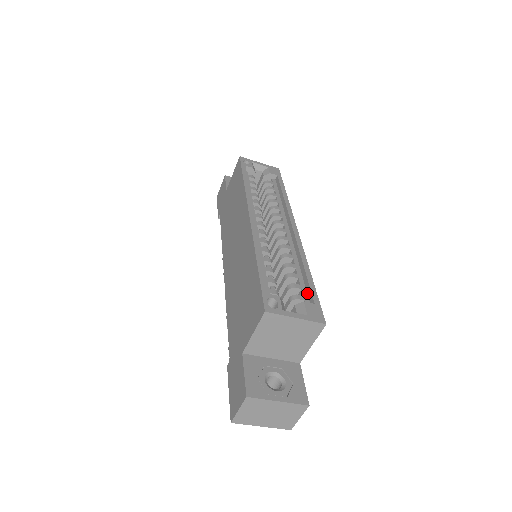
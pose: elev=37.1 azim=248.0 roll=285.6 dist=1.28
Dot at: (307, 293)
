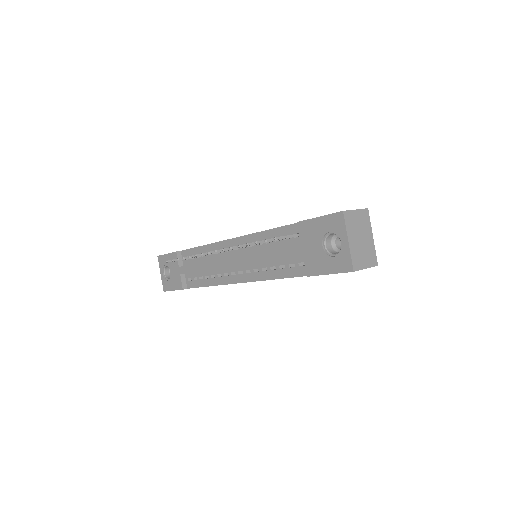
Dot at: occluded
